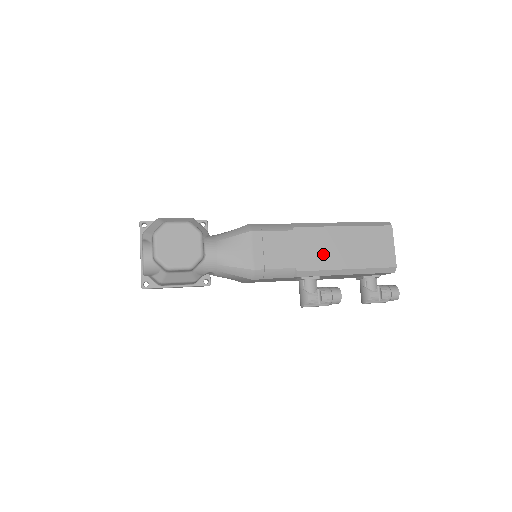
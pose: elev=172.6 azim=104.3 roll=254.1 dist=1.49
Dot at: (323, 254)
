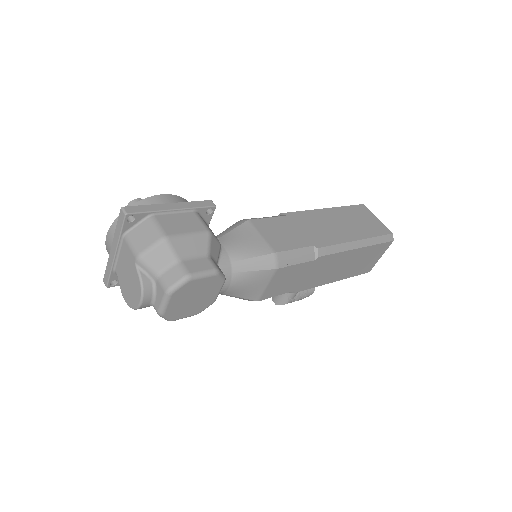
Dot at: (325, 275)
